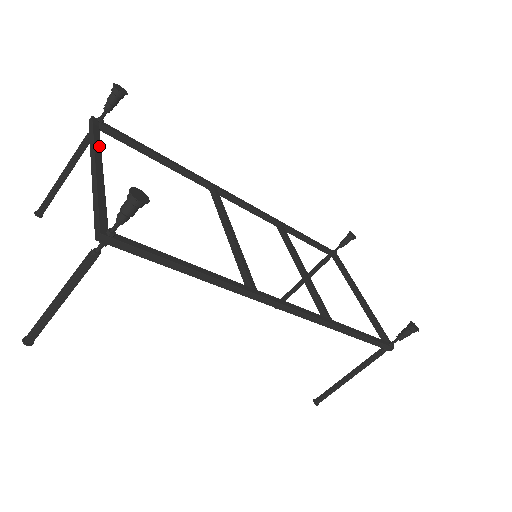
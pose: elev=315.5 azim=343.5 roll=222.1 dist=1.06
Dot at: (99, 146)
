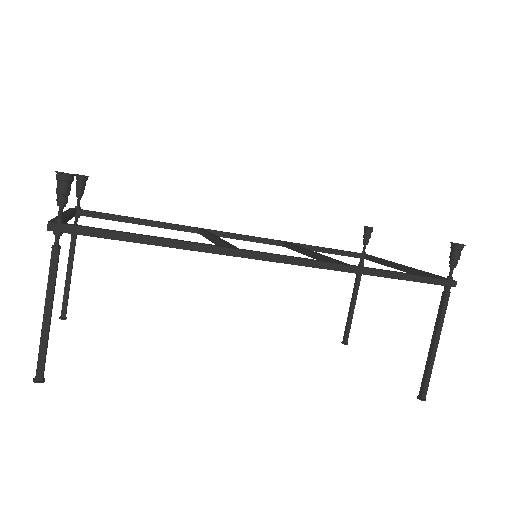
Dot at: (71, 211)
